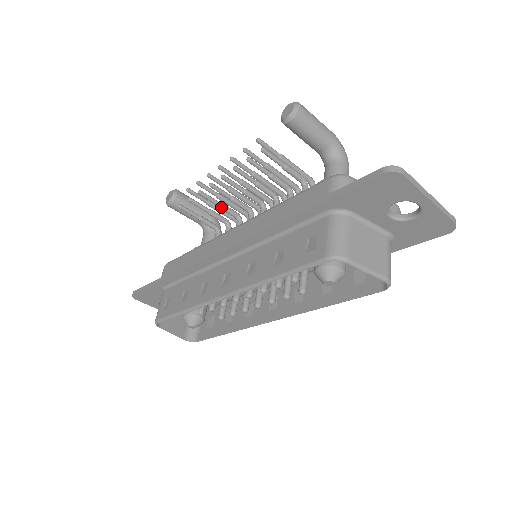
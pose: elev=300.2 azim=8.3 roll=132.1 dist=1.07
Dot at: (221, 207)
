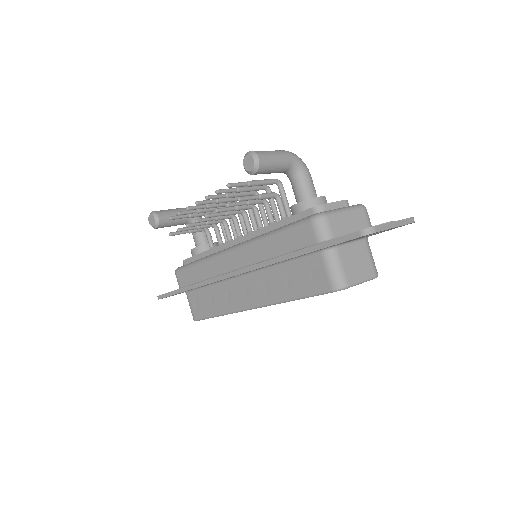
Dot at: (207, 224)
